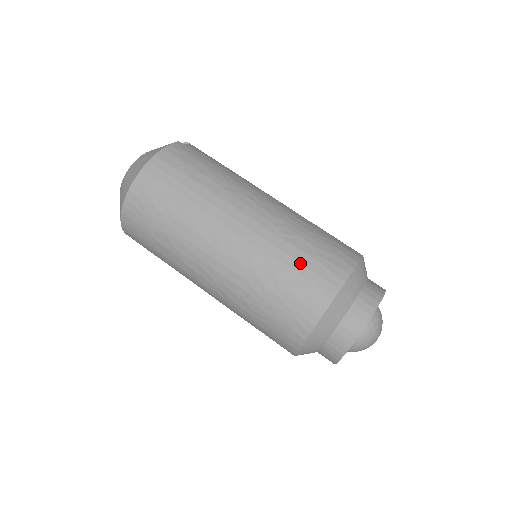
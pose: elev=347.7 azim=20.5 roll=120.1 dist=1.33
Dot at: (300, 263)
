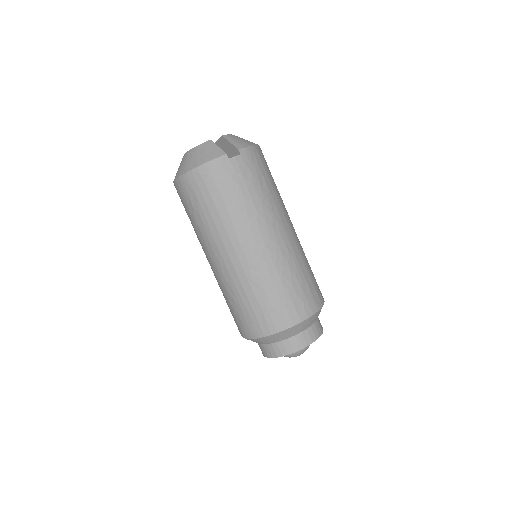
Dot at: (251, 306)
